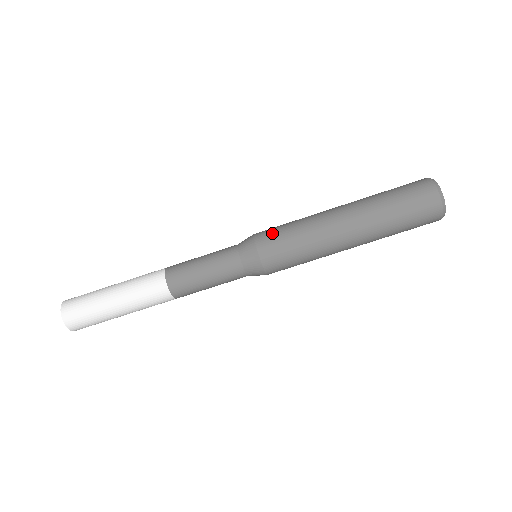
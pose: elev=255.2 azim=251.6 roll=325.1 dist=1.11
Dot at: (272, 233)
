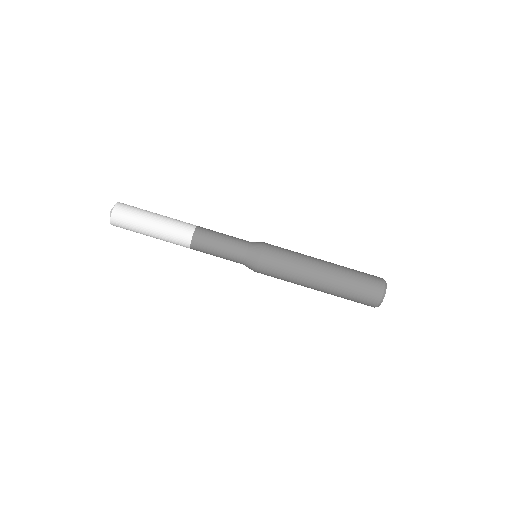
Dot at: (275, 251)
